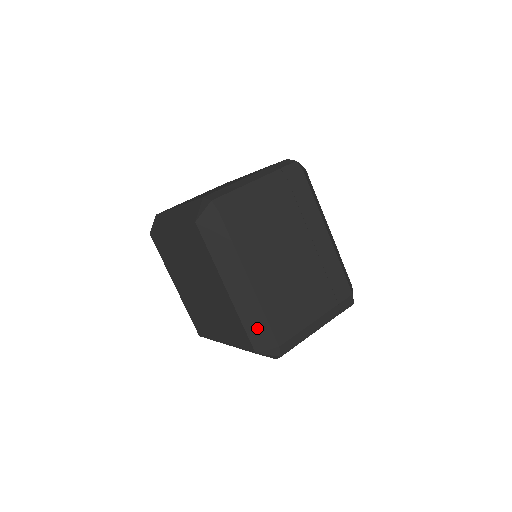
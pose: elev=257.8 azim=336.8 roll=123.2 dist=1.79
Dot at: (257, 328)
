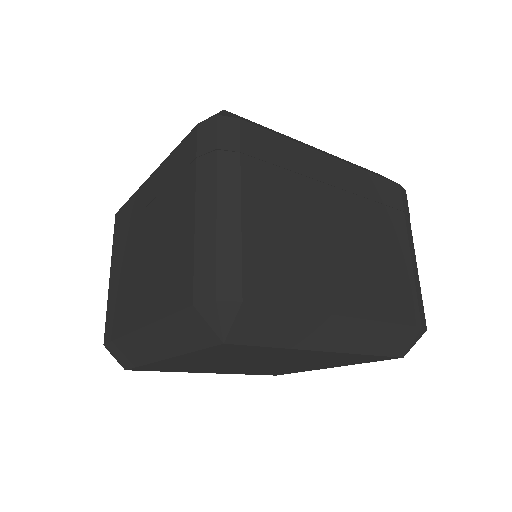
Dot at: (388, 340)
